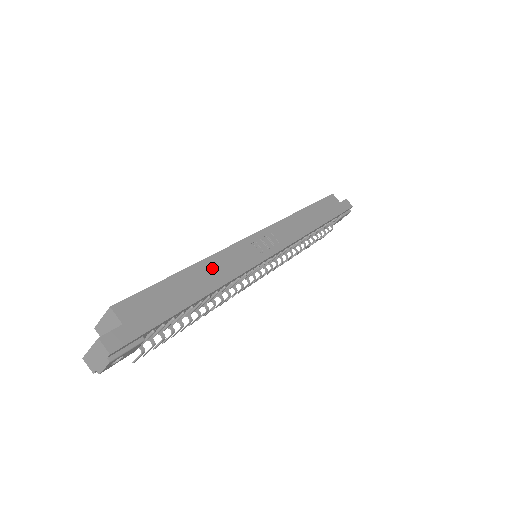
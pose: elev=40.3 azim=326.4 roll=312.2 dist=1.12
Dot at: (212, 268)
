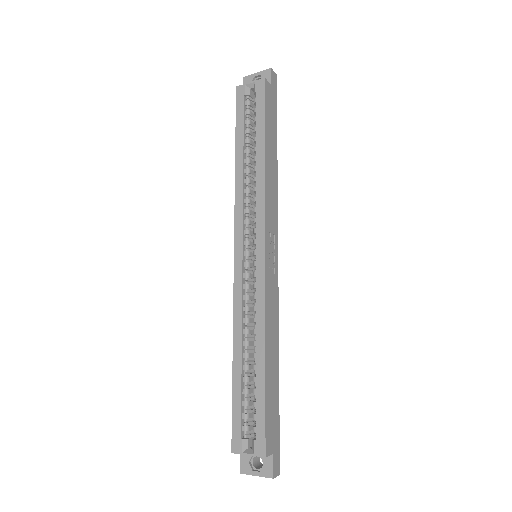
Dot at: (270, 337)
